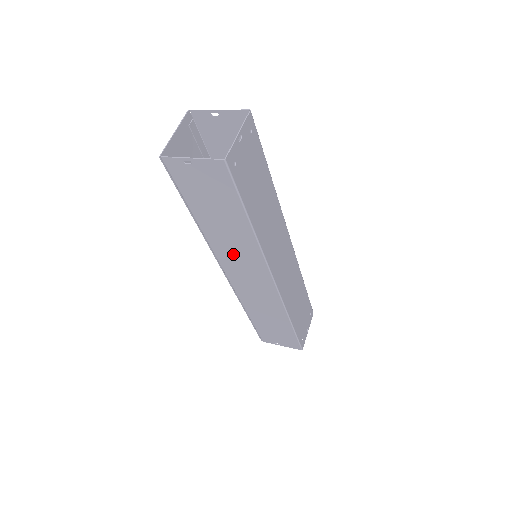
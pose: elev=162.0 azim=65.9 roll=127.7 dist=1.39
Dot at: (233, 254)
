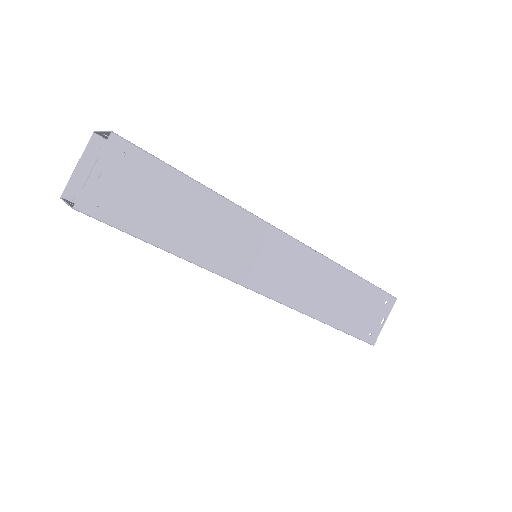
Dot at: occluded
